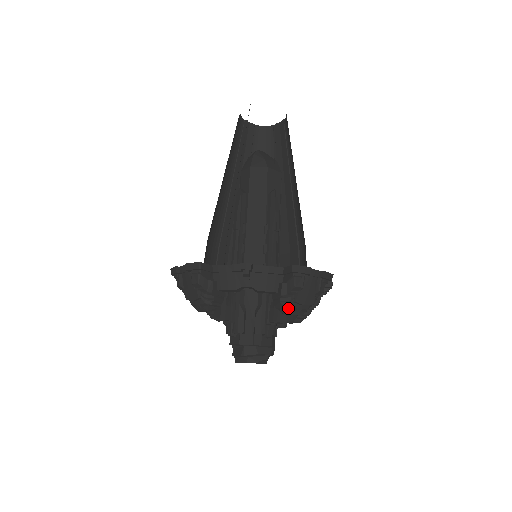
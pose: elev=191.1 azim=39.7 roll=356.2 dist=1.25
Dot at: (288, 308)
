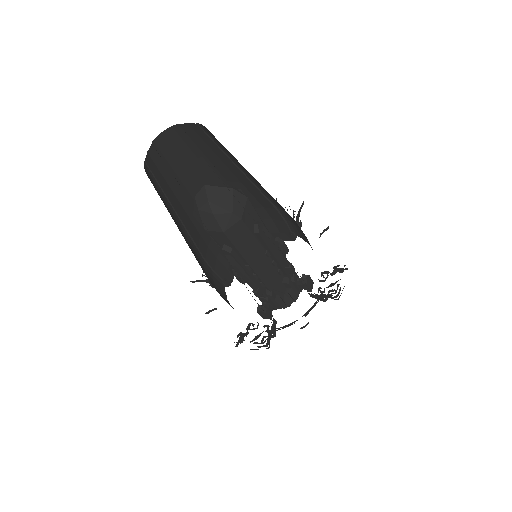
Dot at: occluded
